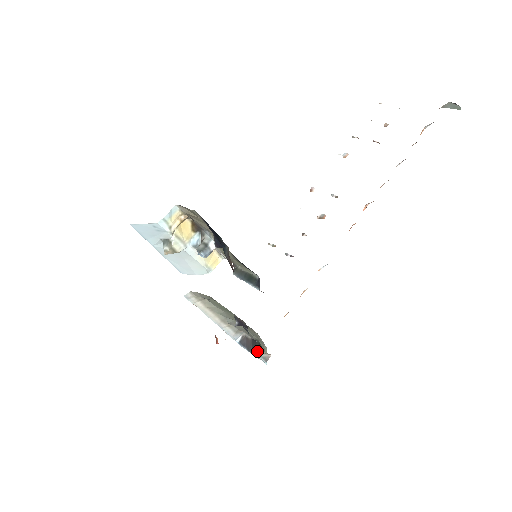
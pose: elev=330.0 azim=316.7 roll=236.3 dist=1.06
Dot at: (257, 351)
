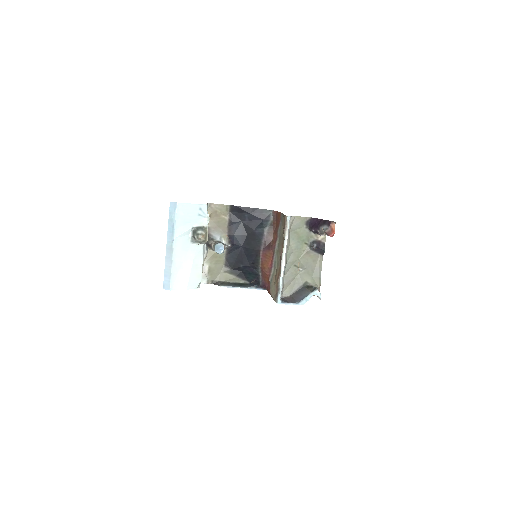
Dot at: (310, 290)
